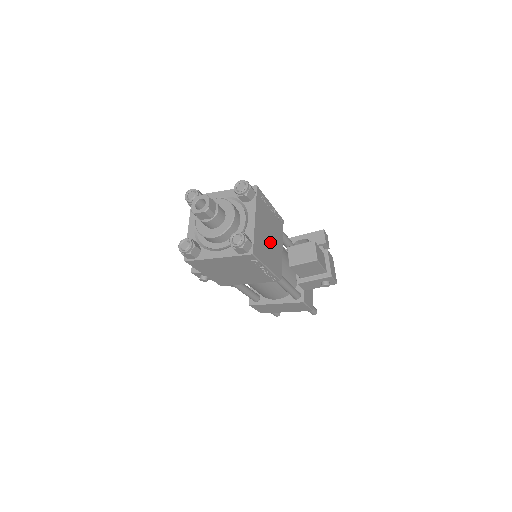
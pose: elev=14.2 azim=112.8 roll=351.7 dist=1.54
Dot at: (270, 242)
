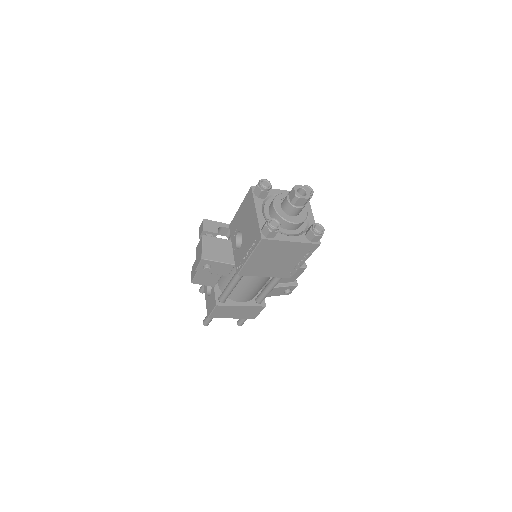
Dot at: occluded
